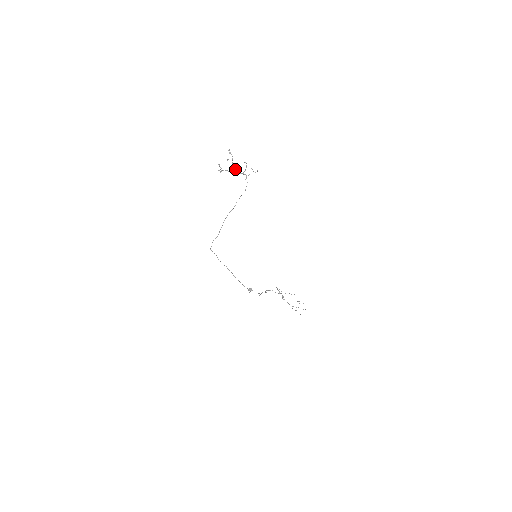
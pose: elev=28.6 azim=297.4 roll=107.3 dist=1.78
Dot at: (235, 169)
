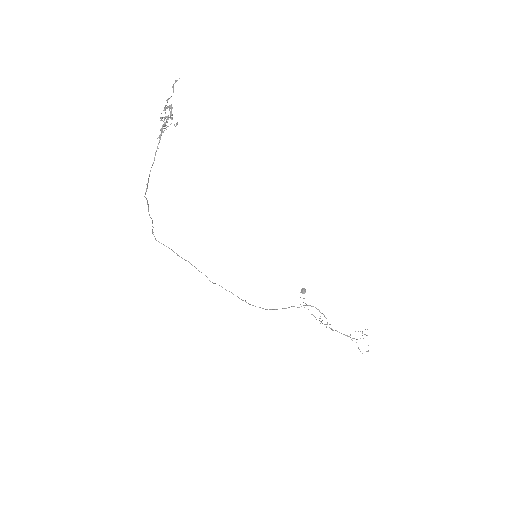
Dot at: occluded
